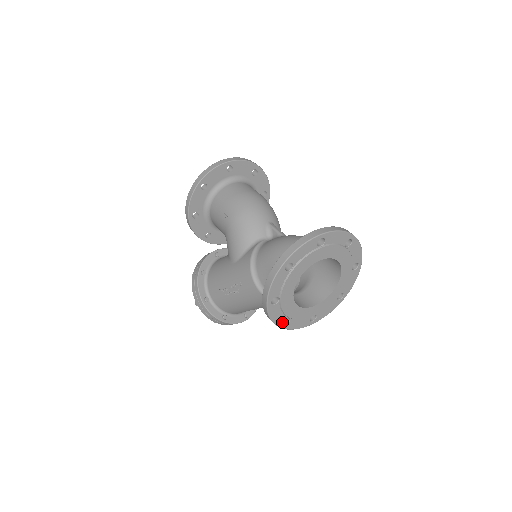
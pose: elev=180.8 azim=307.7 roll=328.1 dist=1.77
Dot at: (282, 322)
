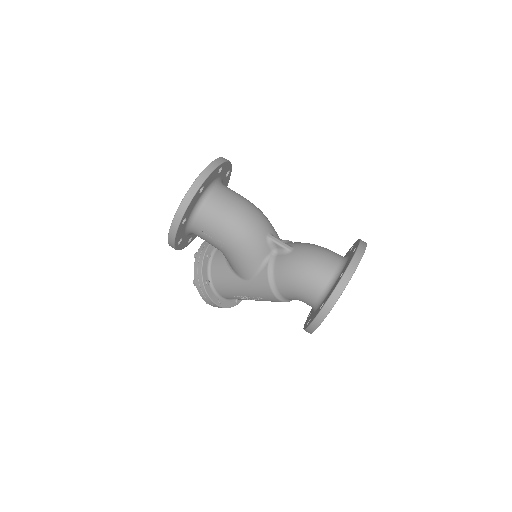
Dot at: occluded
